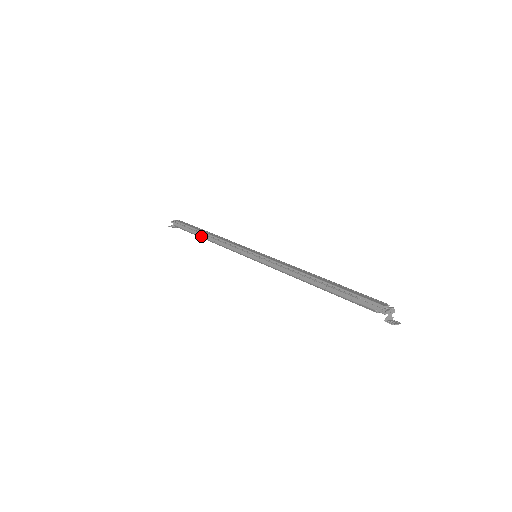
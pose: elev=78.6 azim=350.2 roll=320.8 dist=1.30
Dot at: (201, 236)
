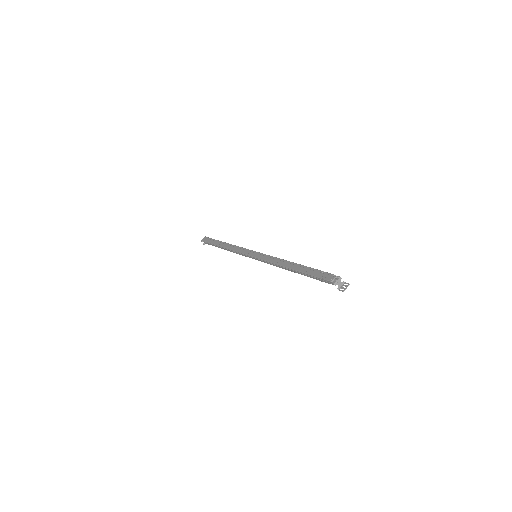
Dot at: occluded
